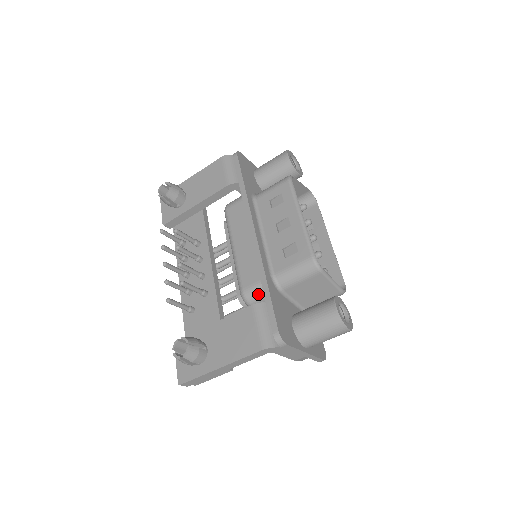
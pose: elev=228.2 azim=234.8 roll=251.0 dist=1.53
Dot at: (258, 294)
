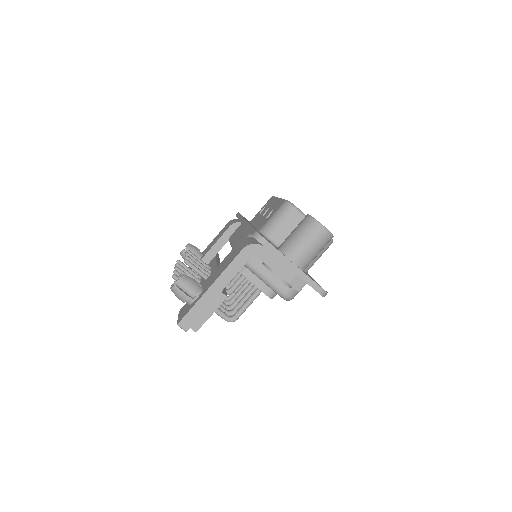
Dot at: occluded
